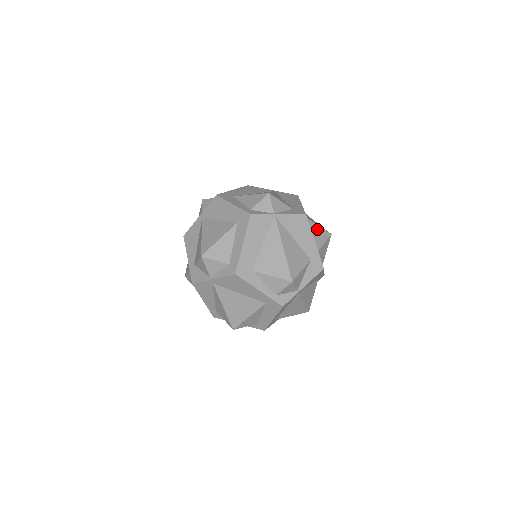
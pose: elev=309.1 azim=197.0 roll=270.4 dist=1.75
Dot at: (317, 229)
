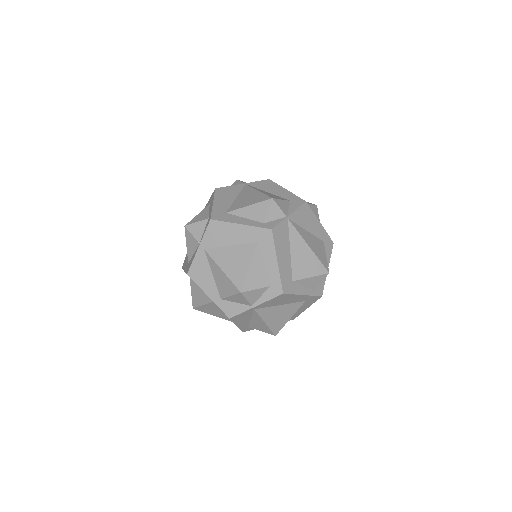
Dot at: occluded
